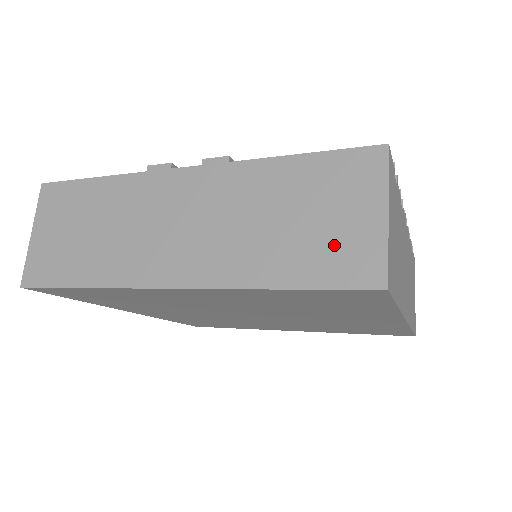
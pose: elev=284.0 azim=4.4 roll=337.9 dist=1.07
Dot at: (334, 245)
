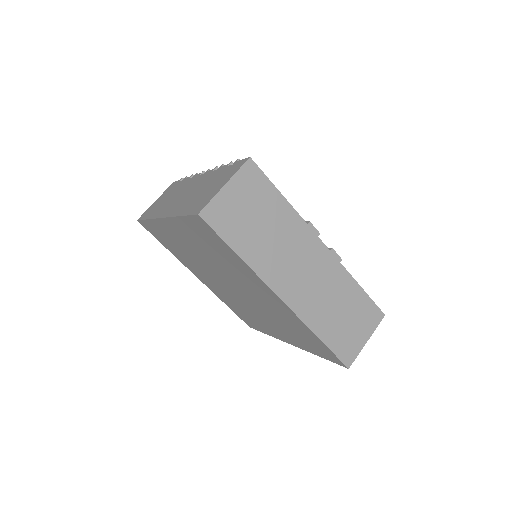
Dot at: (347, 338)
